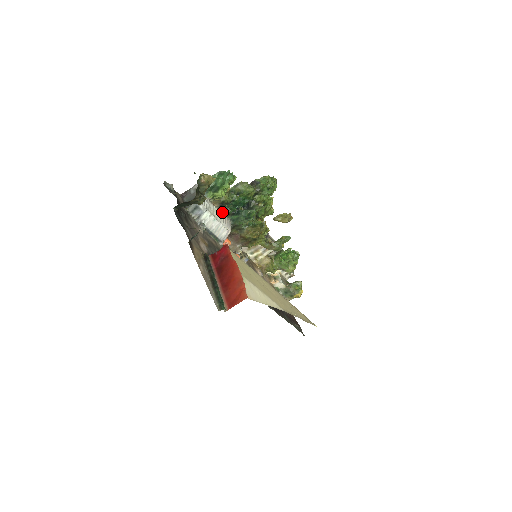
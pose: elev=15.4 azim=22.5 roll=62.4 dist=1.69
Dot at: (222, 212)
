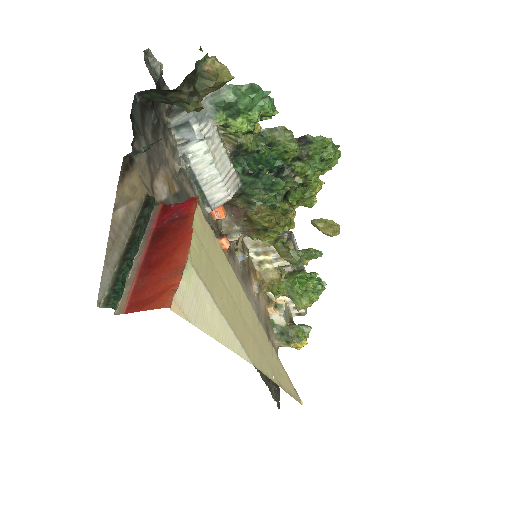
Dot at: (233, 163)
